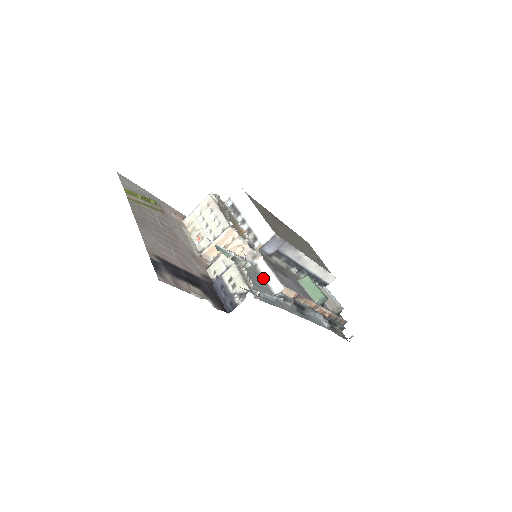
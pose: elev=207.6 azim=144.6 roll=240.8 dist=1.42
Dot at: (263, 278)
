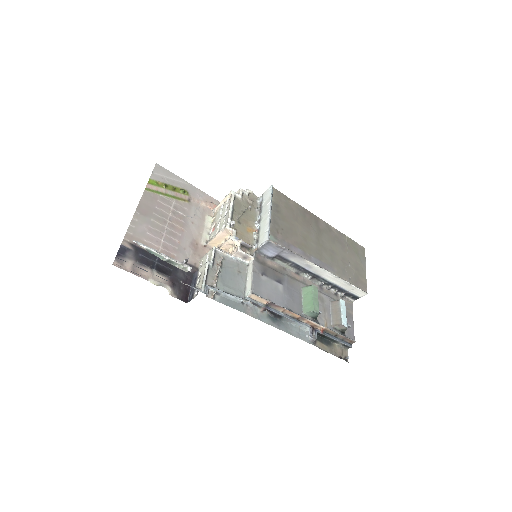
Dot at: (246, 279)
